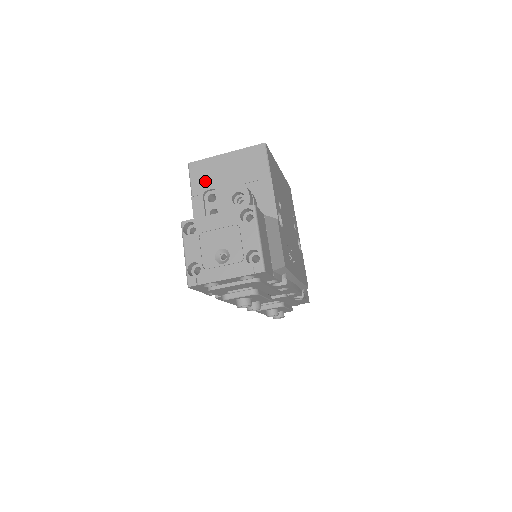
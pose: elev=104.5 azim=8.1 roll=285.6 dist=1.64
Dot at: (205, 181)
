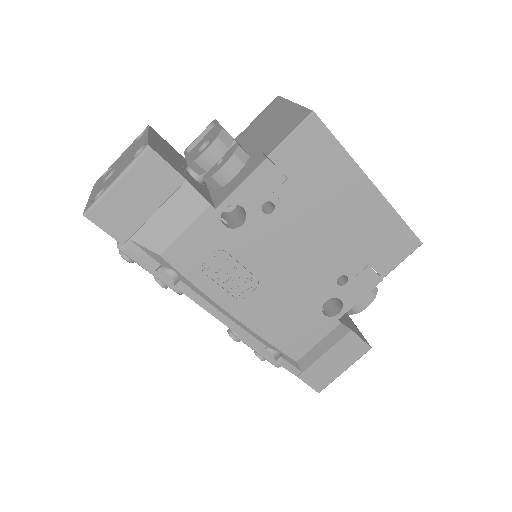
Dot at: (259, 122)
